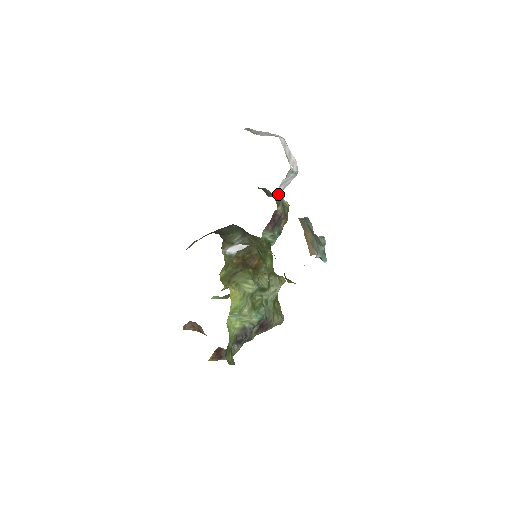
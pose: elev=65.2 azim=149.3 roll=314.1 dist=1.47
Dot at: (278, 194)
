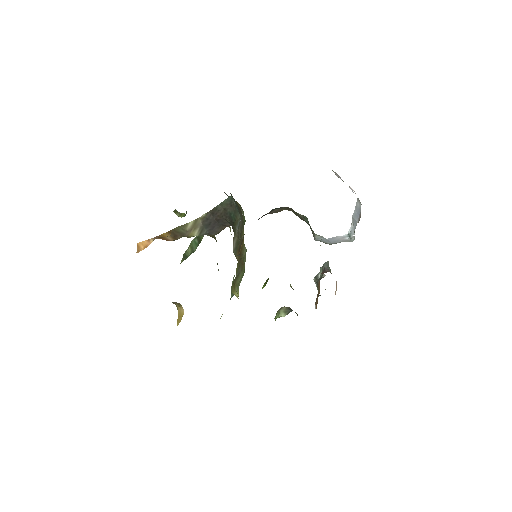
Dot at: occluded
